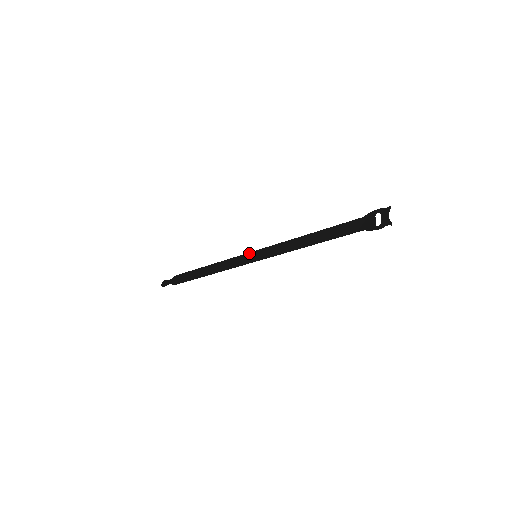
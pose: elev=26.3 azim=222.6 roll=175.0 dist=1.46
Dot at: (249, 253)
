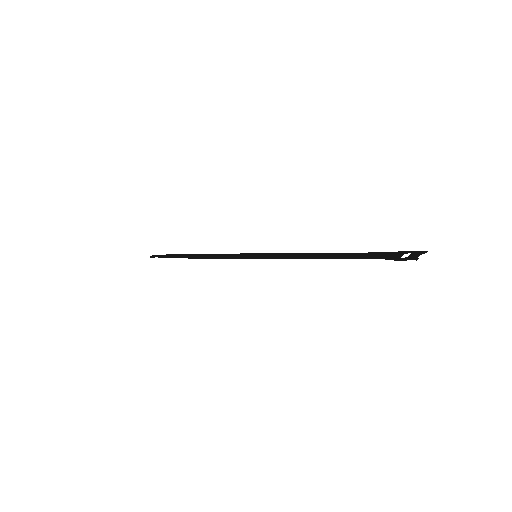
Dot at: (252, 253)
